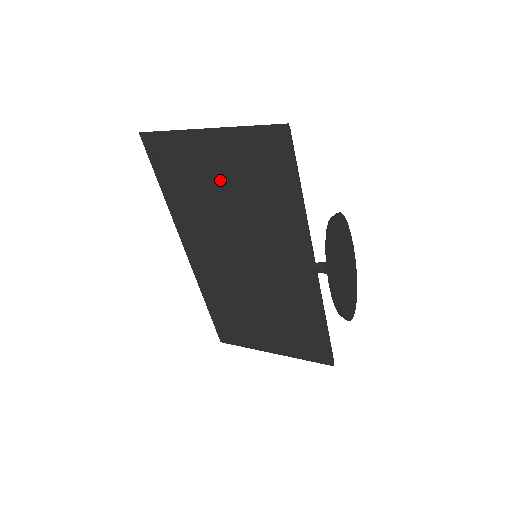
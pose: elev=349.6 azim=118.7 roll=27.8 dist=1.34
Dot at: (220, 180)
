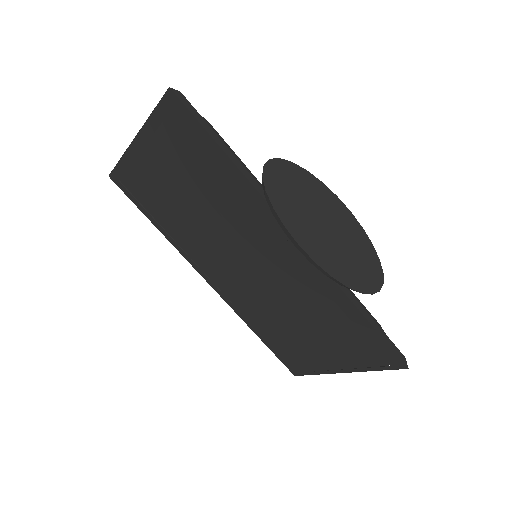
Dot at: (175, 186)
